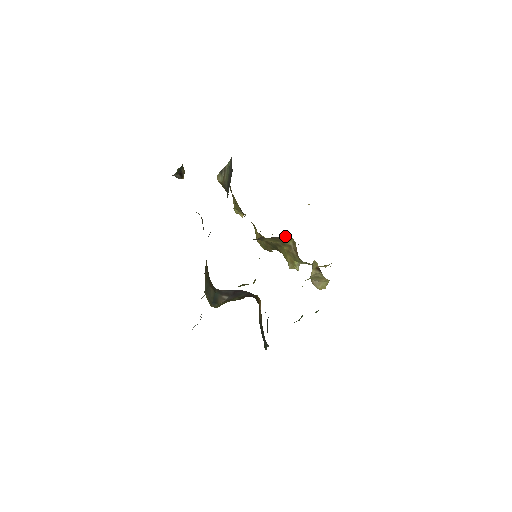
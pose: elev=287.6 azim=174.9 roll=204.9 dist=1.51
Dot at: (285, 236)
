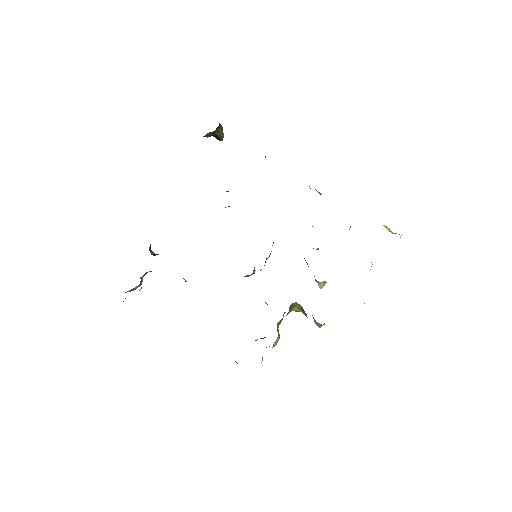
Dot at: occluded
